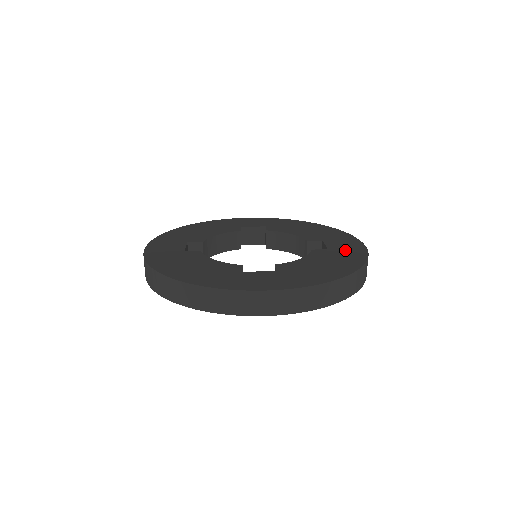
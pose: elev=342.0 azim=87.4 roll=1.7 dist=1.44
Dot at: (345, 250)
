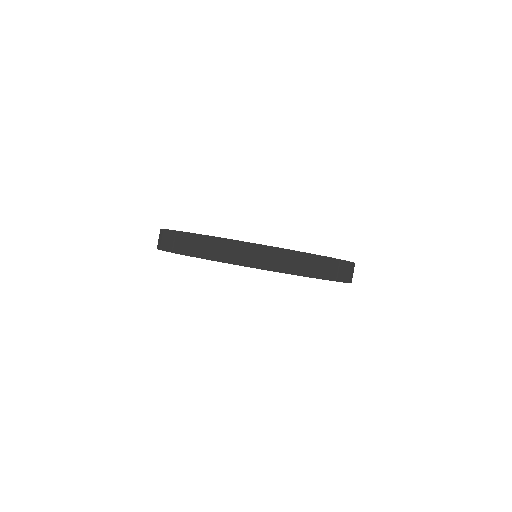
Dot at: occluded
